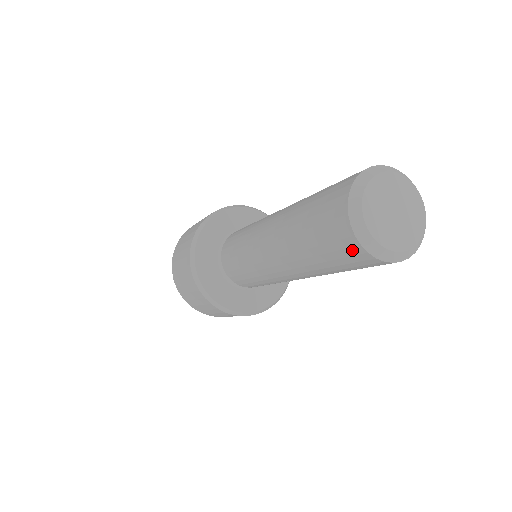
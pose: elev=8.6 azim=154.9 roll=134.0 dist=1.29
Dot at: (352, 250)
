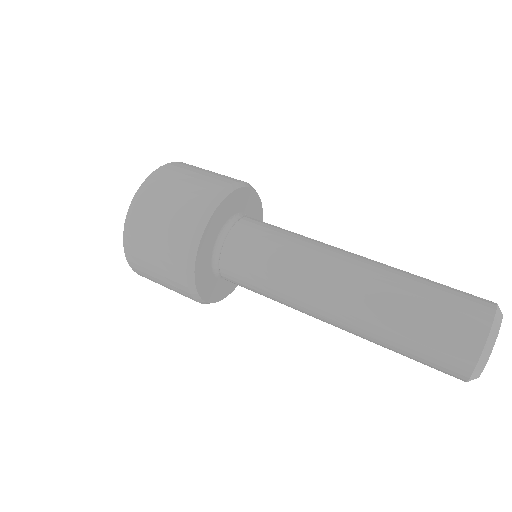
Dot at: occluded
